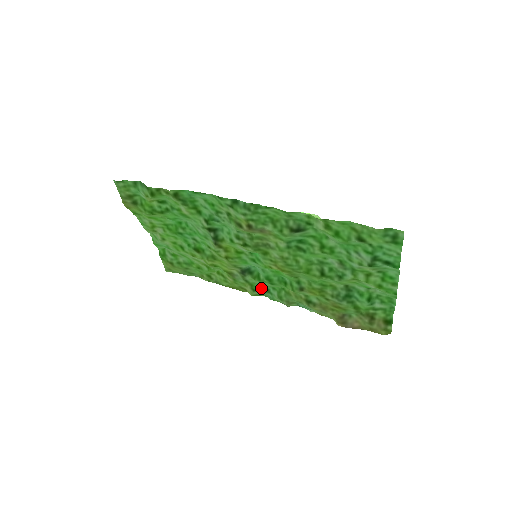
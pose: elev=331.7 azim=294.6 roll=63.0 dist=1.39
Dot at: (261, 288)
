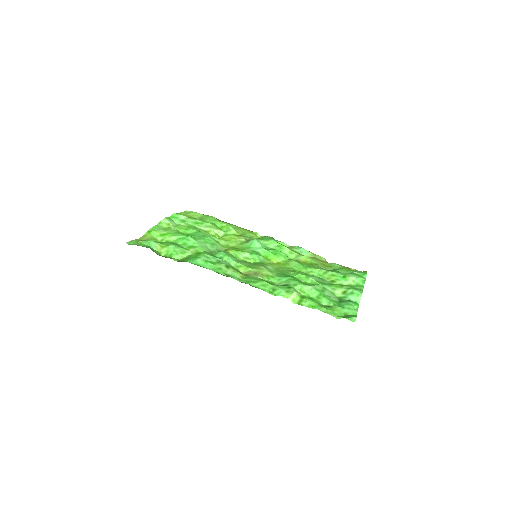
Dot at: (266, 239)
